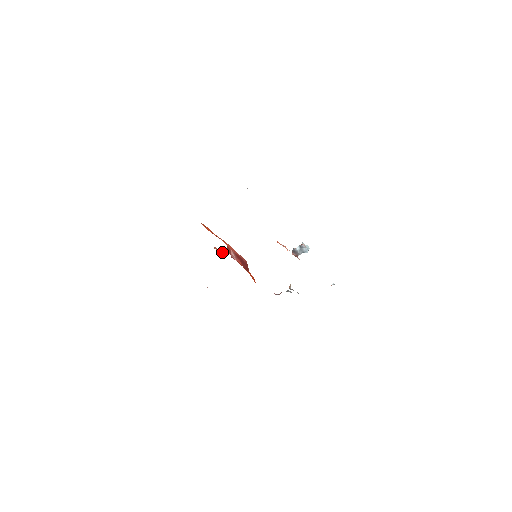
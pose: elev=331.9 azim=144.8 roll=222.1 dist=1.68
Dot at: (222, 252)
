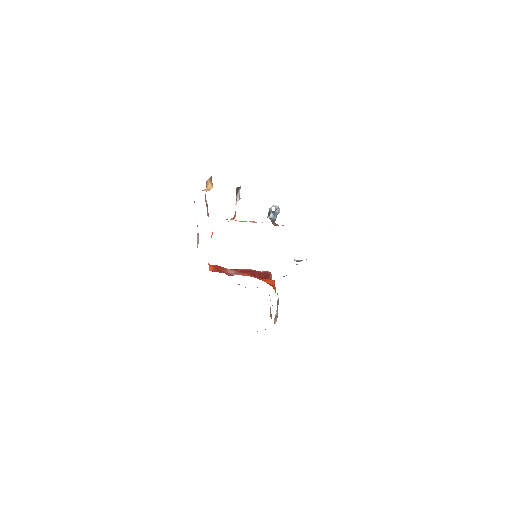
Dot at: occluded
